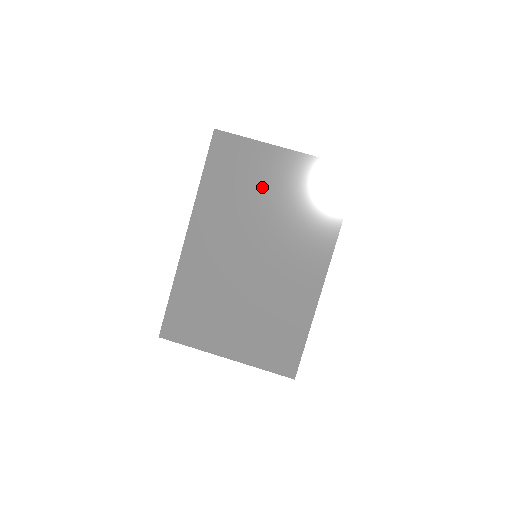
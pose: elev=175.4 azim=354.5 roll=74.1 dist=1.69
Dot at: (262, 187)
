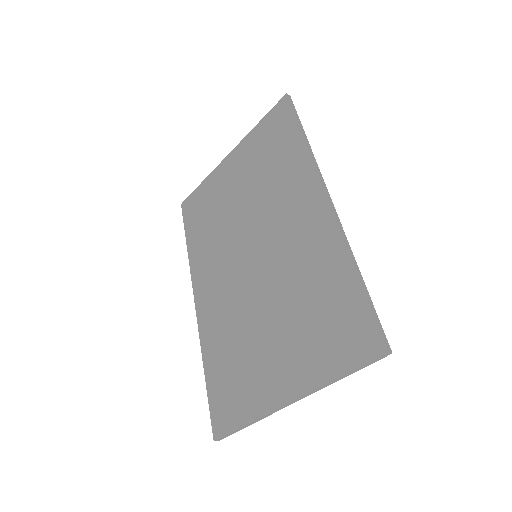
Dot at: (228, 198)
